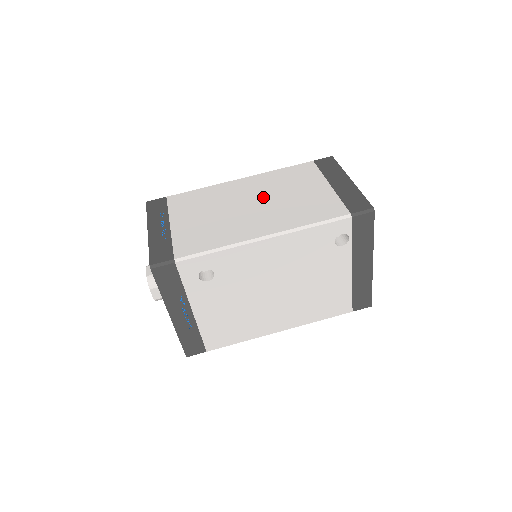
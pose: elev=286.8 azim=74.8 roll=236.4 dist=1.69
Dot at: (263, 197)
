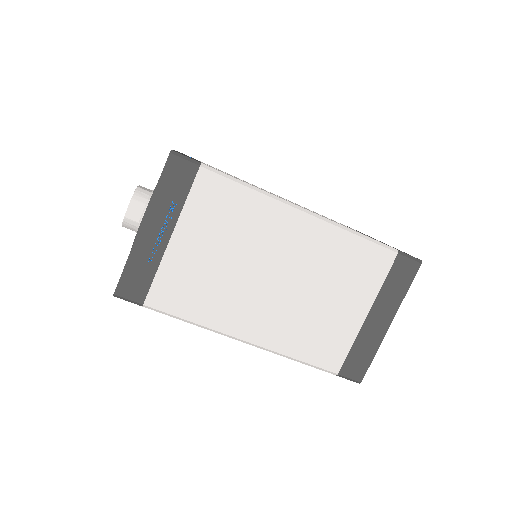
Dot at: (295, 276)
